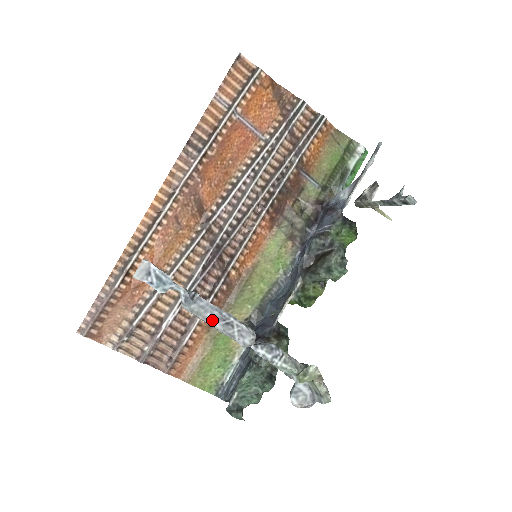
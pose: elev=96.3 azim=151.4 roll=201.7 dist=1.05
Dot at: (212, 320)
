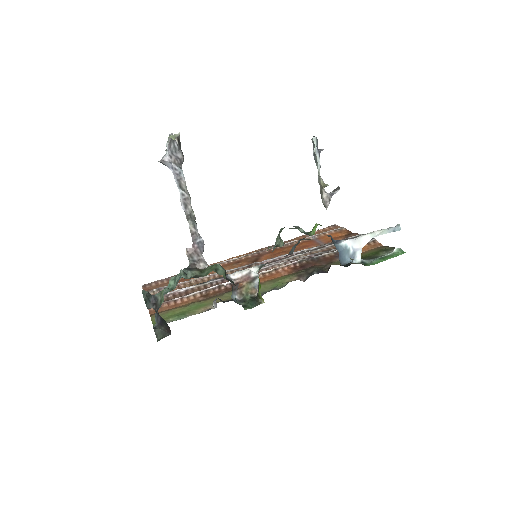
Dot at: occluded
